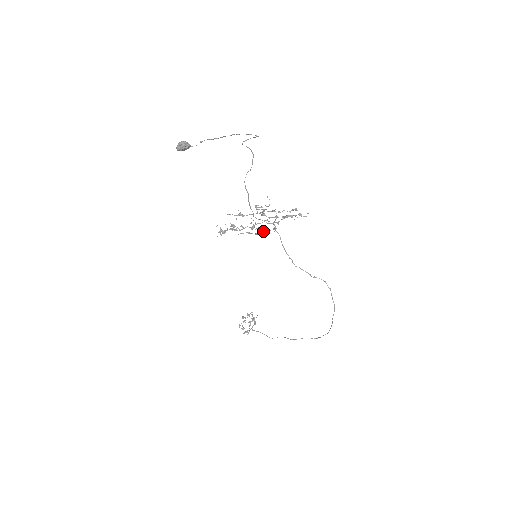
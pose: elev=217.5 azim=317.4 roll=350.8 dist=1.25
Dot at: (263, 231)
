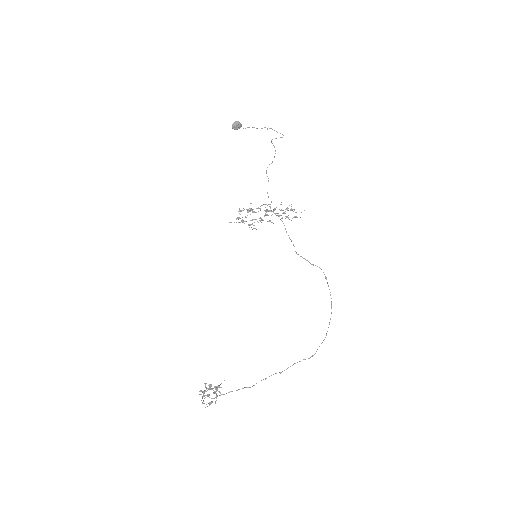
Dot at: occluded
